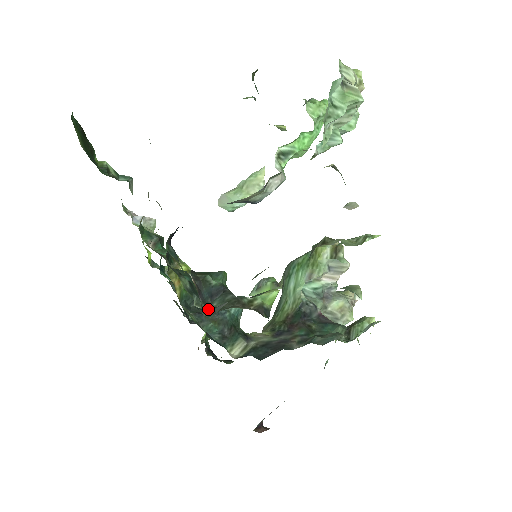
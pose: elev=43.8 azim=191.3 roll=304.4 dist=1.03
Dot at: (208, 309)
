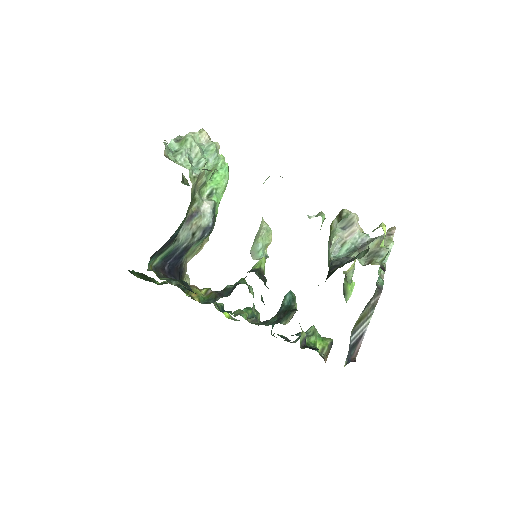
Dot at: occluded
